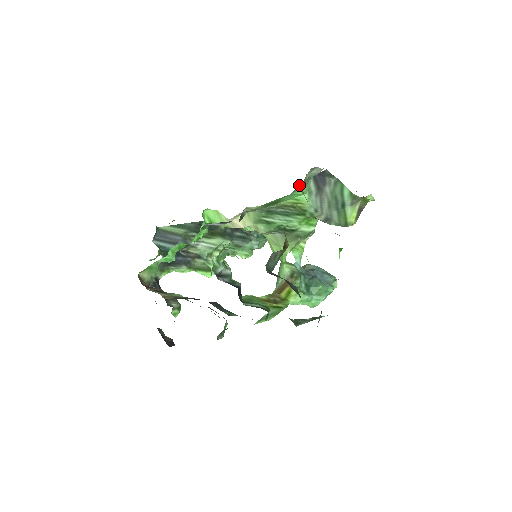
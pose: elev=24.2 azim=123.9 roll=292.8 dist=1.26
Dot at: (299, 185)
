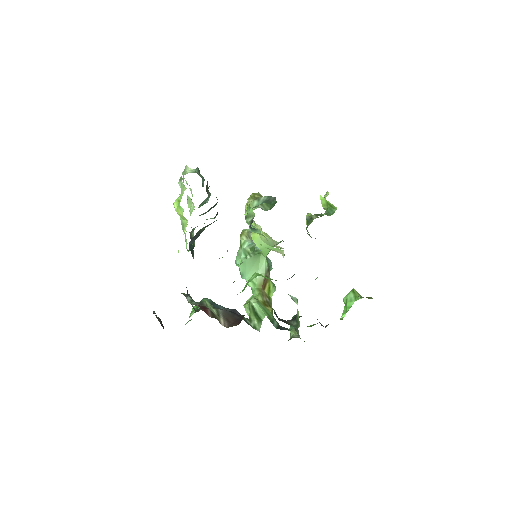
Dot at: occluded
